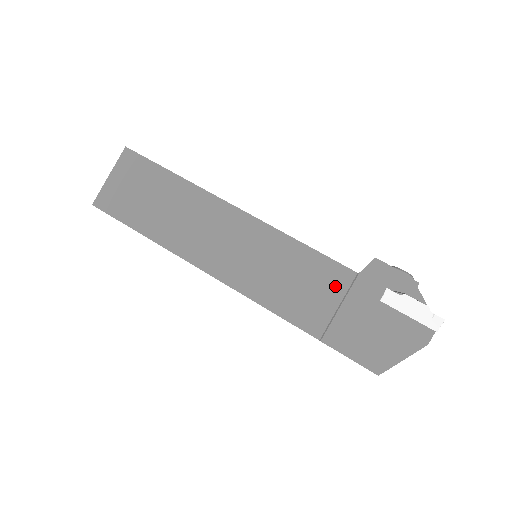
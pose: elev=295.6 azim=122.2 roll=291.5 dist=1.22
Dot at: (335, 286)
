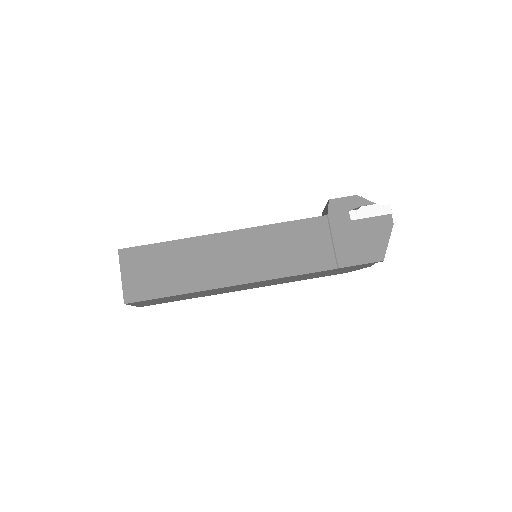
Dot at: (321, 232)
